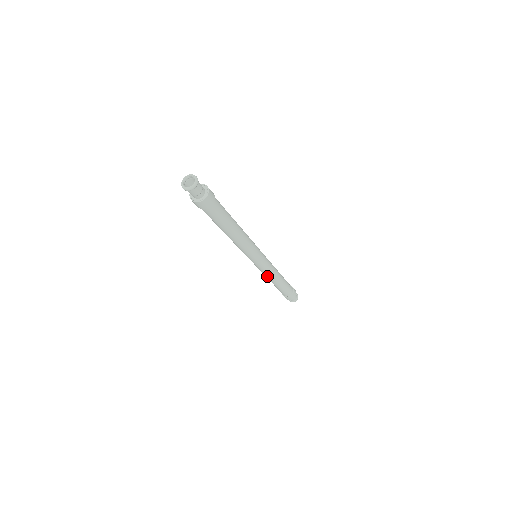
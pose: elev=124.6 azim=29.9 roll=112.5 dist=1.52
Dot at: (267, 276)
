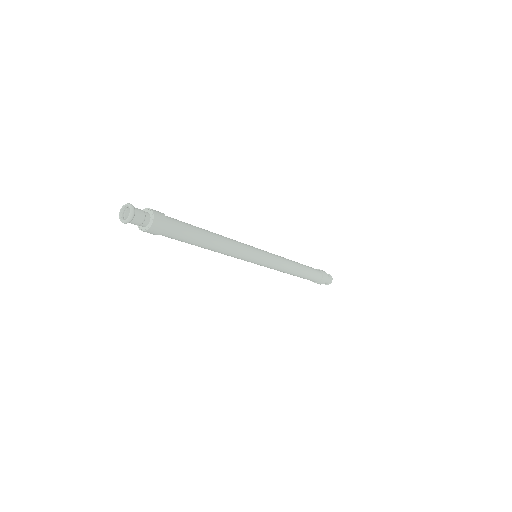
Dot at: occluded
